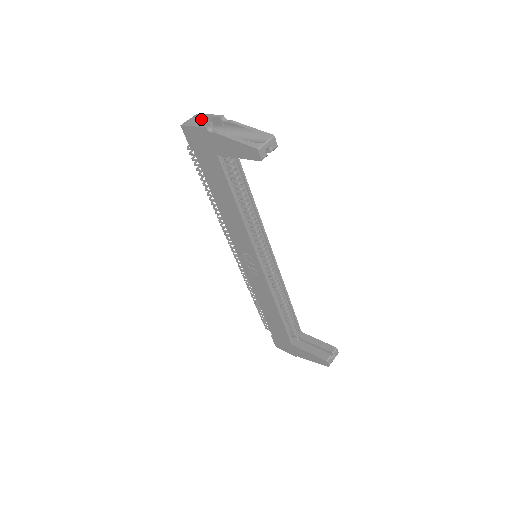
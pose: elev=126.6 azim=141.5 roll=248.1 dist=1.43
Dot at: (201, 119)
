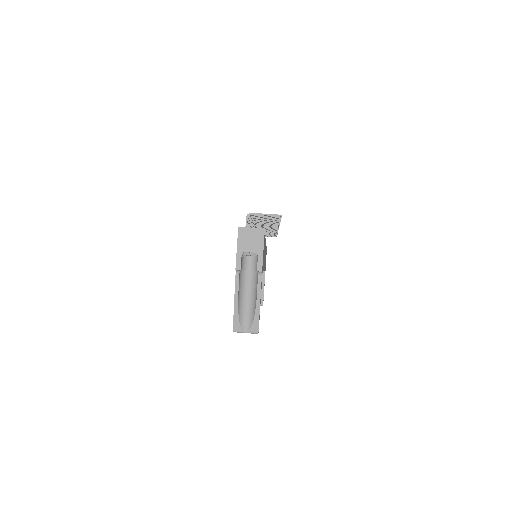
Dot at: (252, 247)
